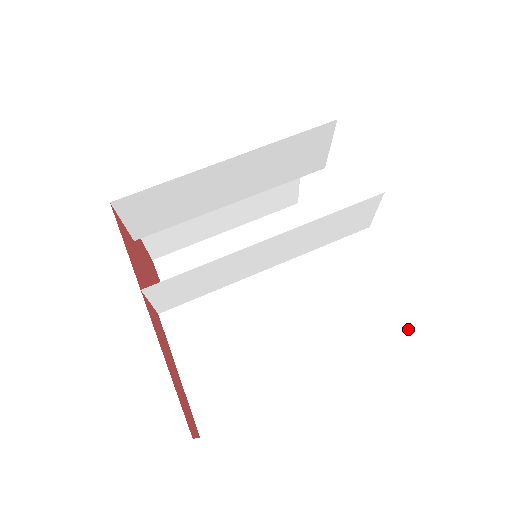
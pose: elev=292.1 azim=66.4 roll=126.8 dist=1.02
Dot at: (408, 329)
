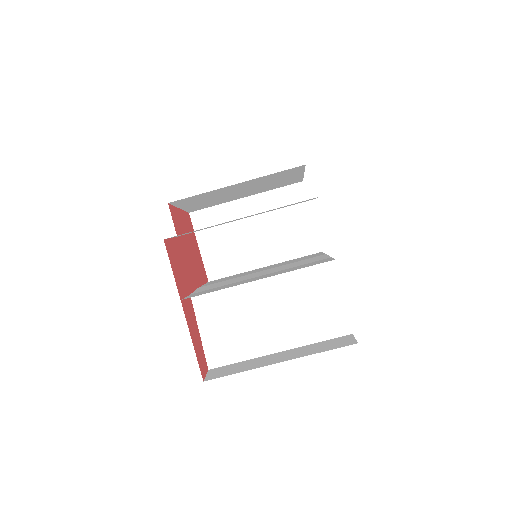
Dot at: (334, 332)
